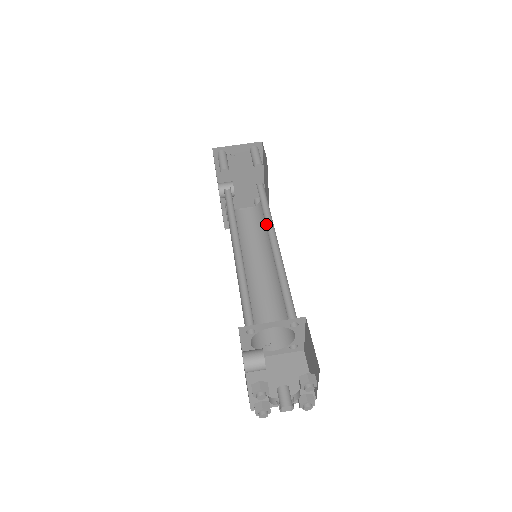
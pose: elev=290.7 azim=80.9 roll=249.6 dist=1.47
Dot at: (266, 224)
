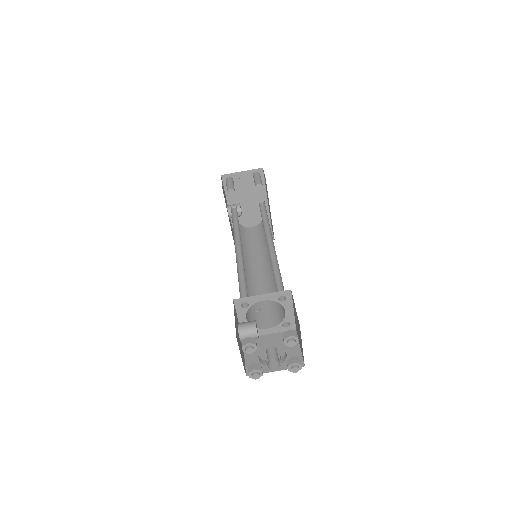
Dot at: (265, 230)
